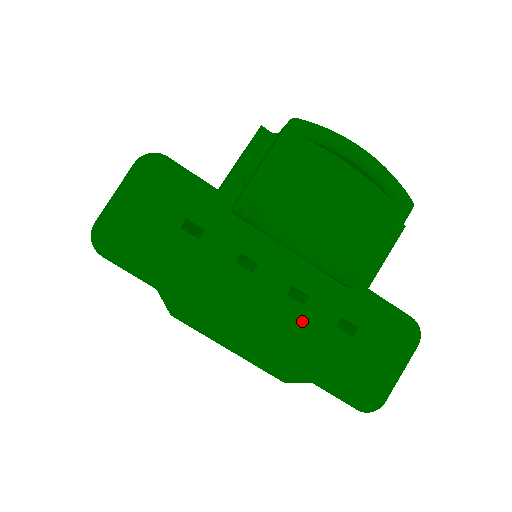
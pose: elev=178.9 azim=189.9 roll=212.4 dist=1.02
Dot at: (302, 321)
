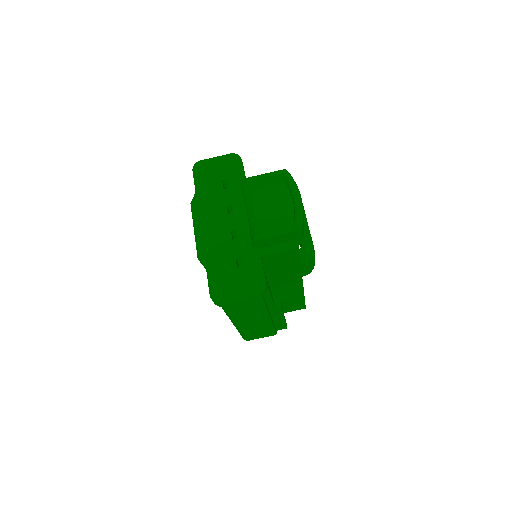
Dot at: (226, 244)
